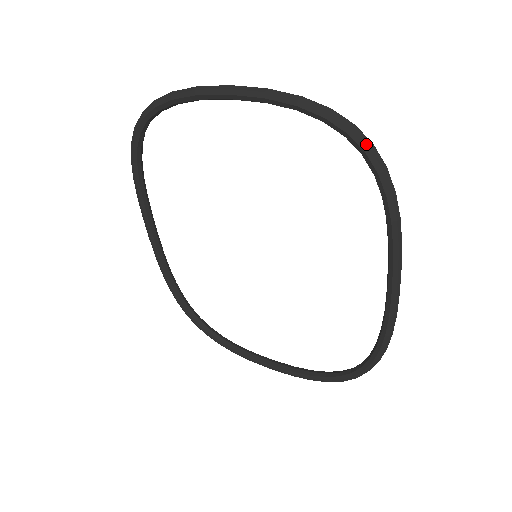
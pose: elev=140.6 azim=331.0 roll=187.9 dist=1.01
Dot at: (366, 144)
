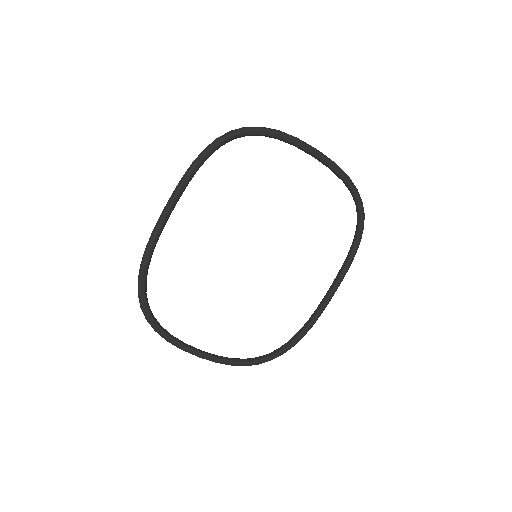
Dot at: occluded
